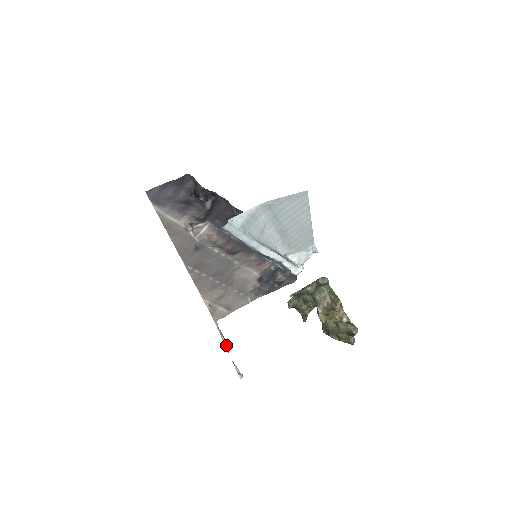
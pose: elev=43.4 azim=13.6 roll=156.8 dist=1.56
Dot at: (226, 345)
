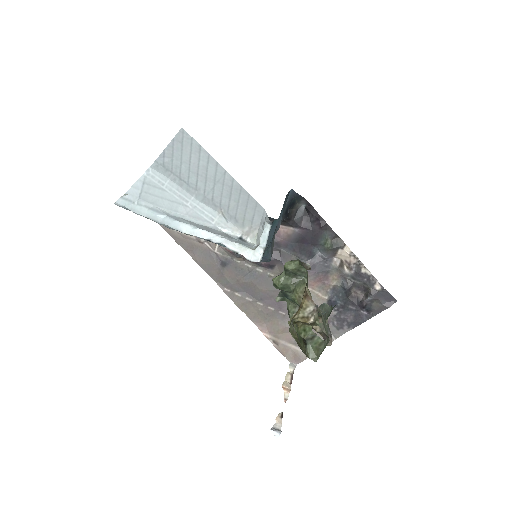
Dot at: (286, 393)
